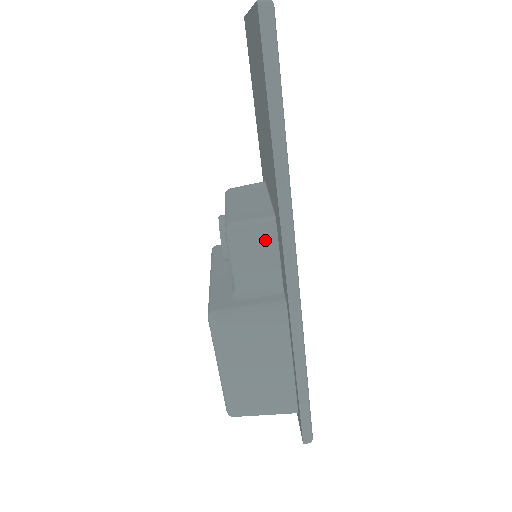
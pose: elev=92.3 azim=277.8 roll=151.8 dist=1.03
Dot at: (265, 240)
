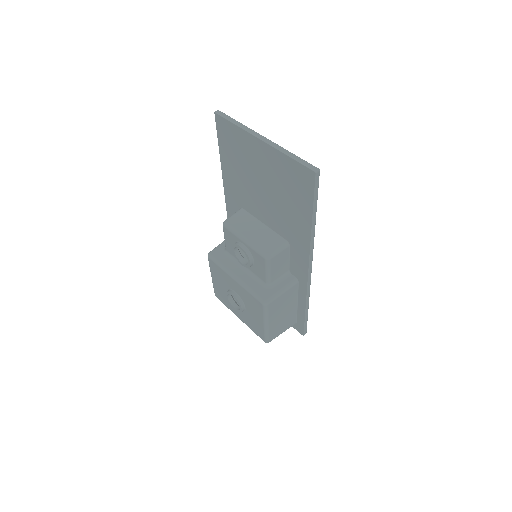
Dot at: (284, 255)
